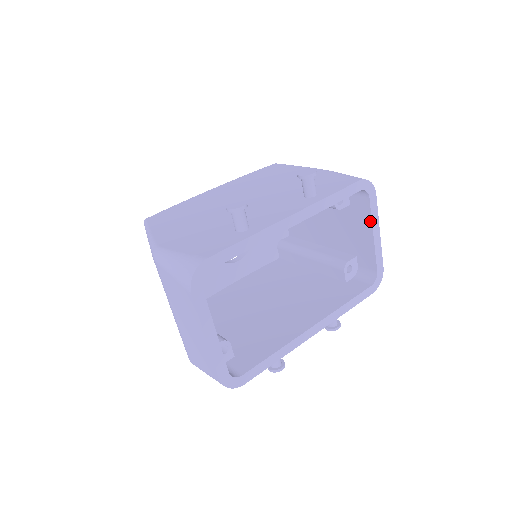
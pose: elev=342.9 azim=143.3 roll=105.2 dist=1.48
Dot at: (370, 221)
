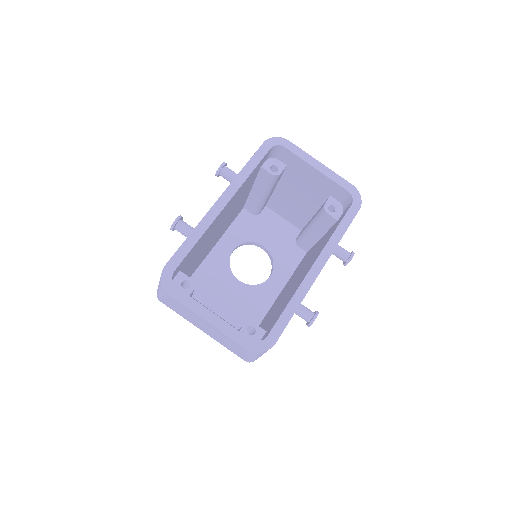
Dot at: (303, 162)
